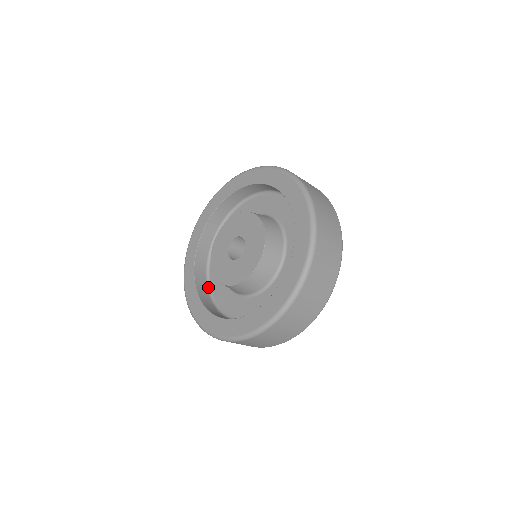
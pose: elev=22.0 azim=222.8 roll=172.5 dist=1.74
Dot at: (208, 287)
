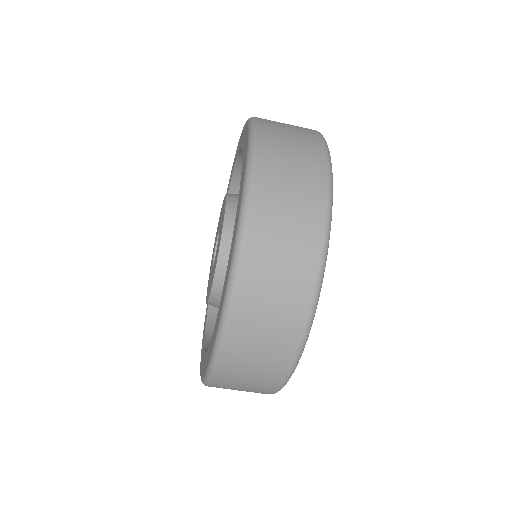
Dot at: occluded
